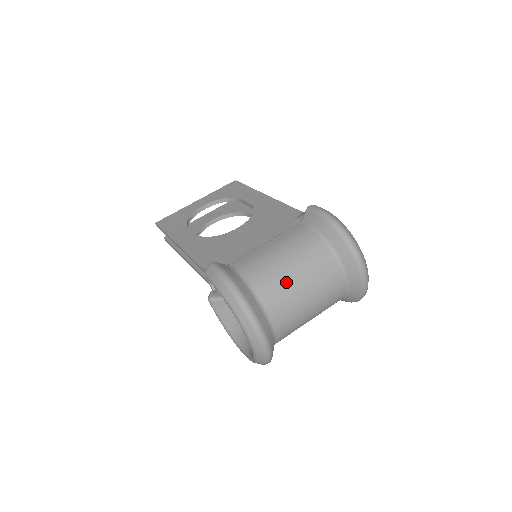
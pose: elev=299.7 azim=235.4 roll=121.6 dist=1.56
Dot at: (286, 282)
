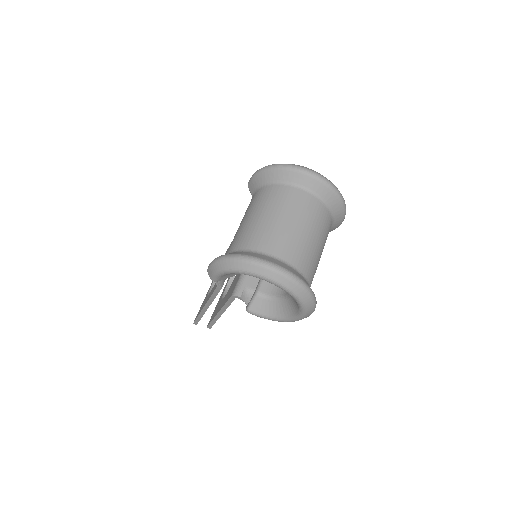
Dot at: (262, 226)
